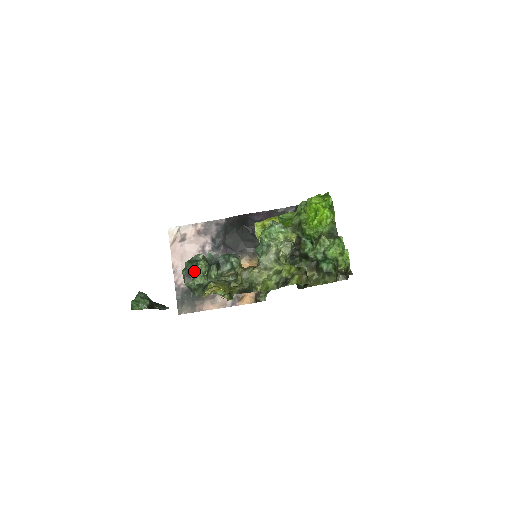
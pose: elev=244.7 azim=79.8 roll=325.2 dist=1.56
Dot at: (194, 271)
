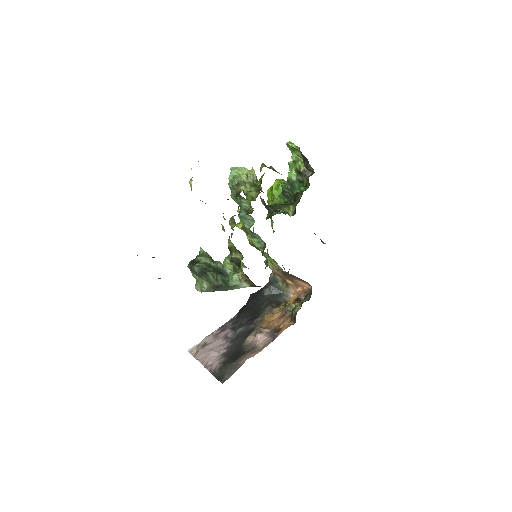
Dot at: (197, 256)
